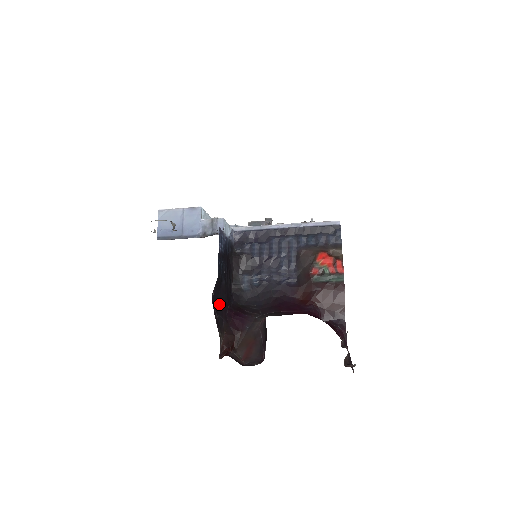
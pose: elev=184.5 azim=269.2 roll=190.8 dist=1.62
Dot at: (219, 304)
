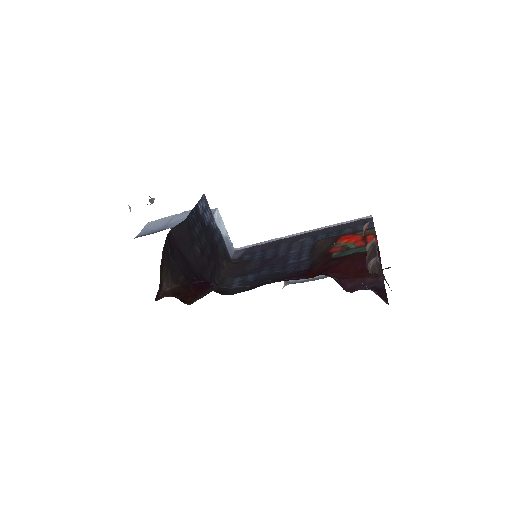
Dot at: (181, 259)
